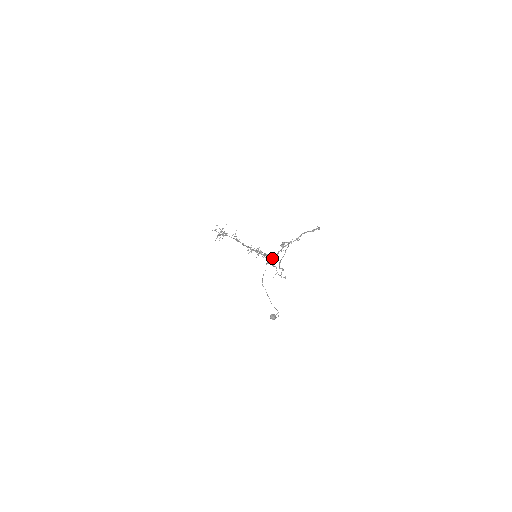
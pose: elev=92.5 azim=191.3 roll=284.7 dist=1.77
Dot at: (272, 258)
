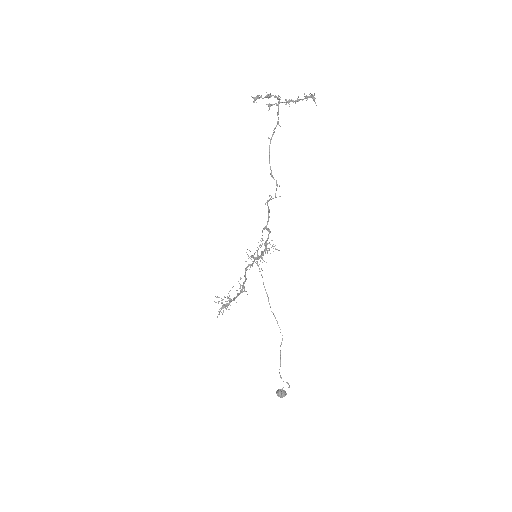
Dot at: (252, 97)
